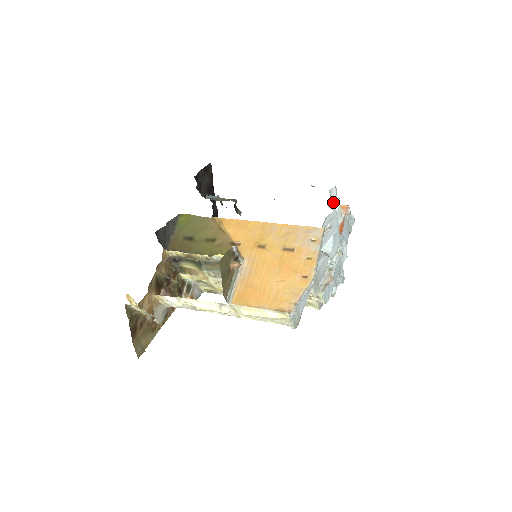
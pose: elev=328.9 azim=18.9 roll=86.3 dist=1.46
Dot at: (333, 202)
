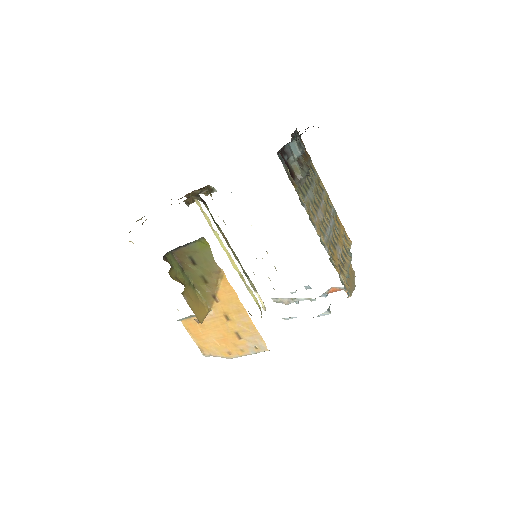
Dot at: (322, 313)
